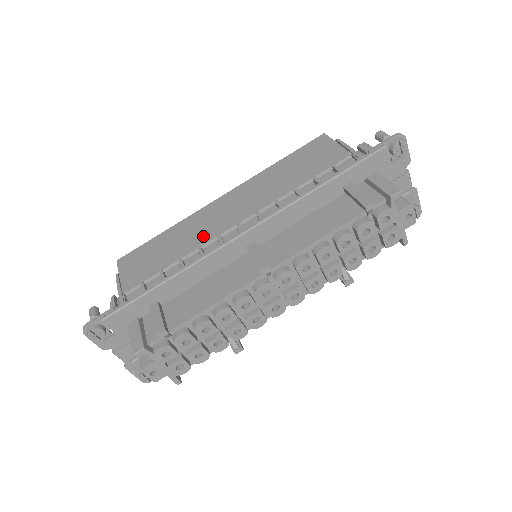
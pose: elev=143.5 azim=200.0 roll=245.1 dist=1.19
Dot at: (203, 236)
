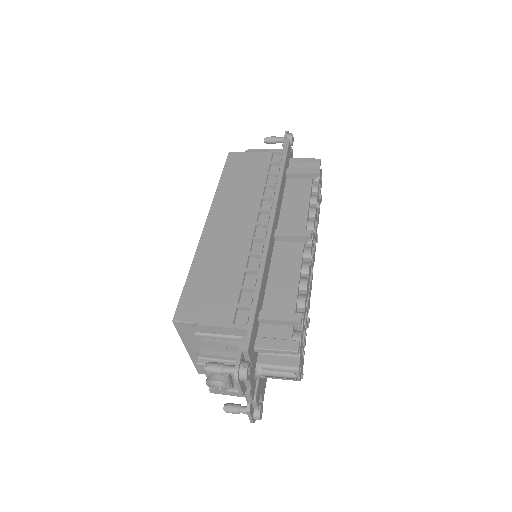
Dot at: (239, 247)
